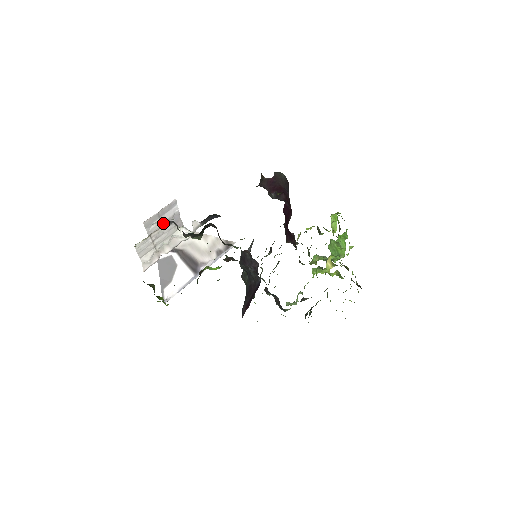
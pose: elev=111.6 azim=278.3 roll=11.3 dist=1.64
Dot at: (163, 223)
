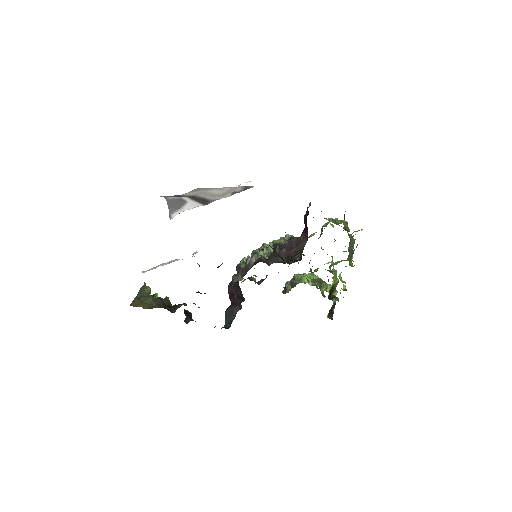
Dot at: occluded
